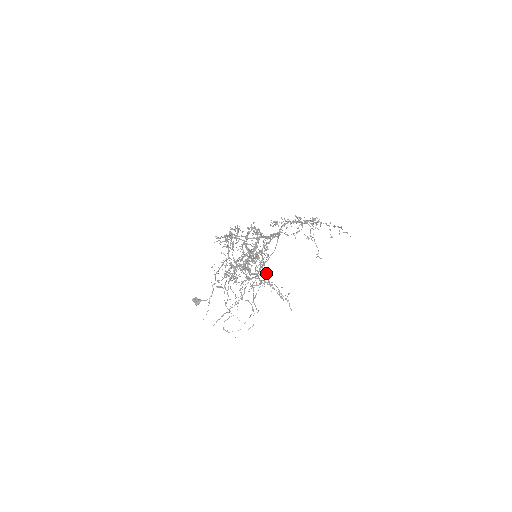
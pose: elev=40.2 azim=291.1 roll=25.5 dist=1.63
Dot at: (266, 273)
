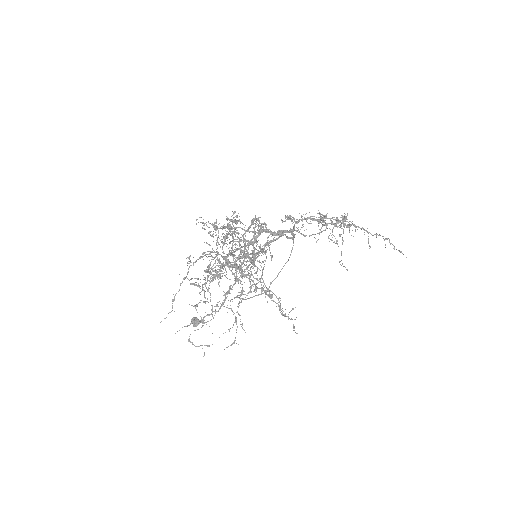
Dot at: occluded
